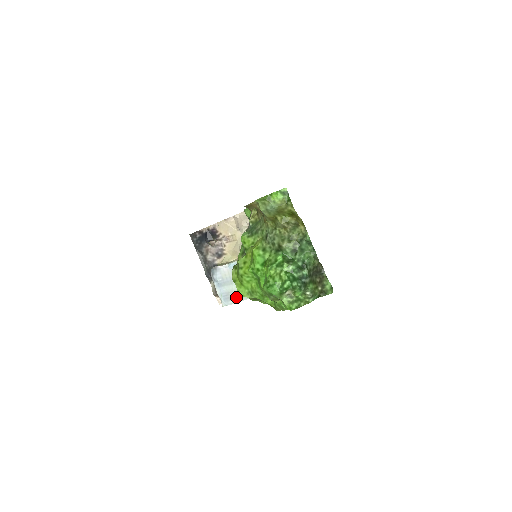
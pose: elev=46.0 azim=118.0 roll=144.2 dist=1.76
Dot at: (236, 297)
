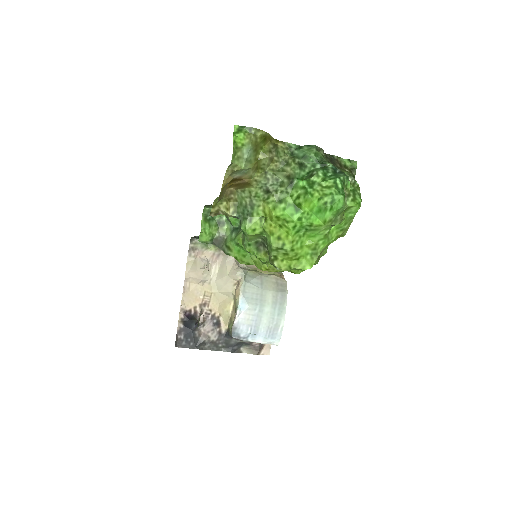
Dot at: (278, 321)
